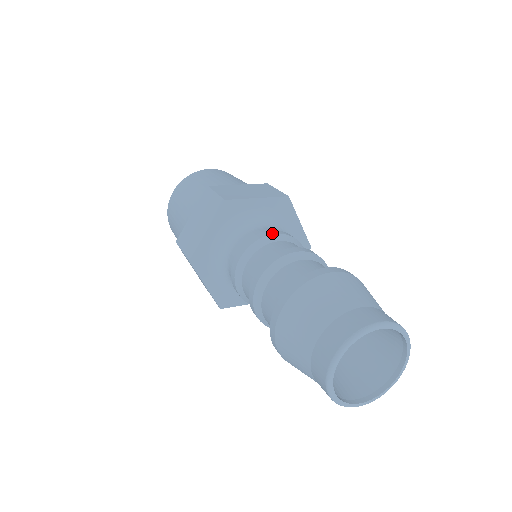
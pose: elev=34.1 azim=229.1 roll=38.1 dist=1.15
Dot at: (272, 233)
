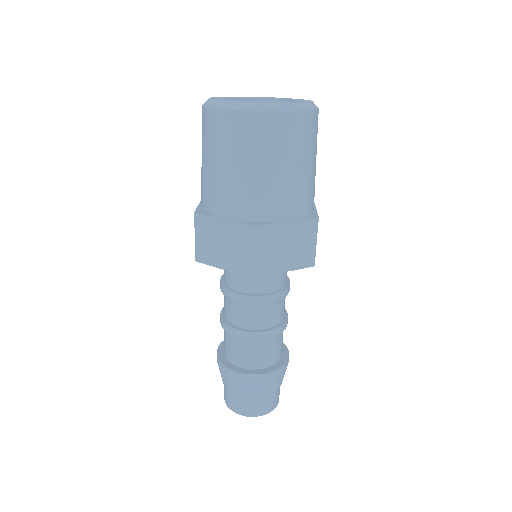
Dot at: (270, 301)
